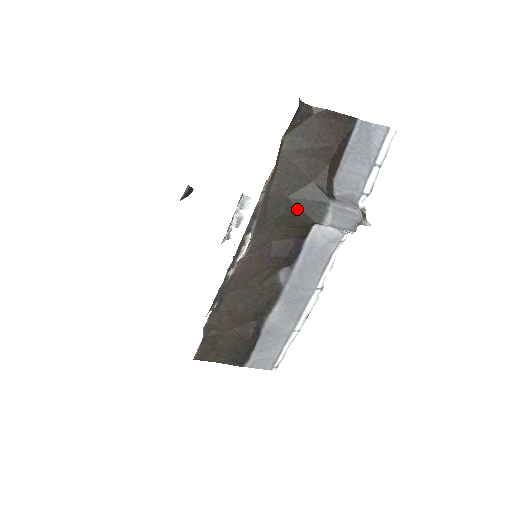
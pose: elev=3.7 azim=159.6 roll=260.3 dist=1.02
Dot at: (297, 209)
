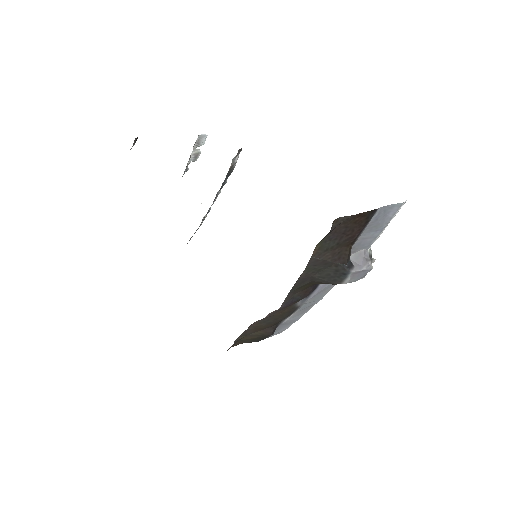
Dot at: (321, 280)
